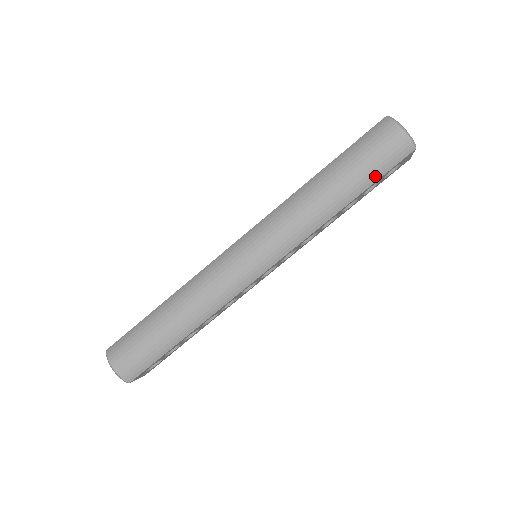
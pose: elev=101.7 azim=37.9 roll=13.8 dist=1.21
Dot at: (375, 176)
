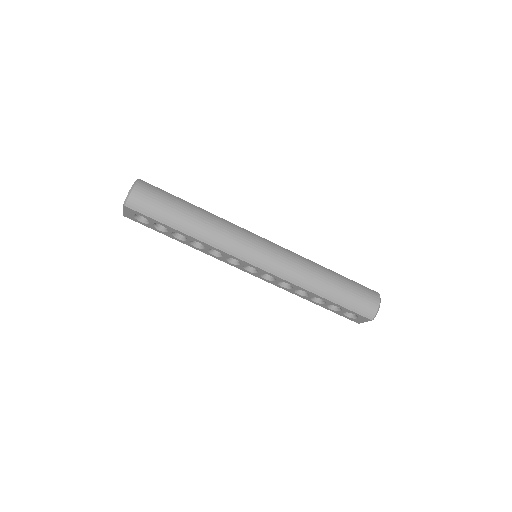
Dot at: (346, 304)
